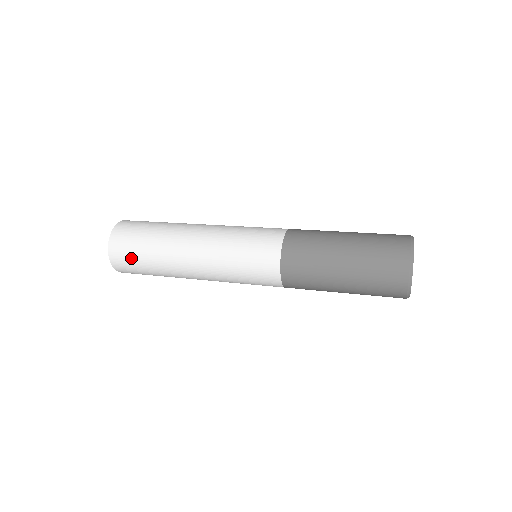
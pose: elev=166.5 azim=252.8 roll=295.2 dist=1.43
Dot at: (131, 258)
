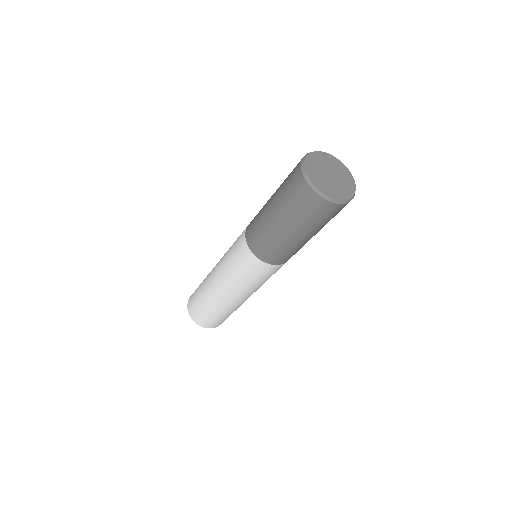
Dot at: (194, 299)
